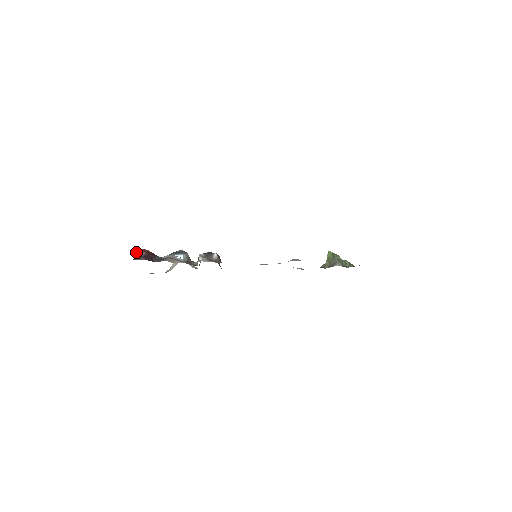
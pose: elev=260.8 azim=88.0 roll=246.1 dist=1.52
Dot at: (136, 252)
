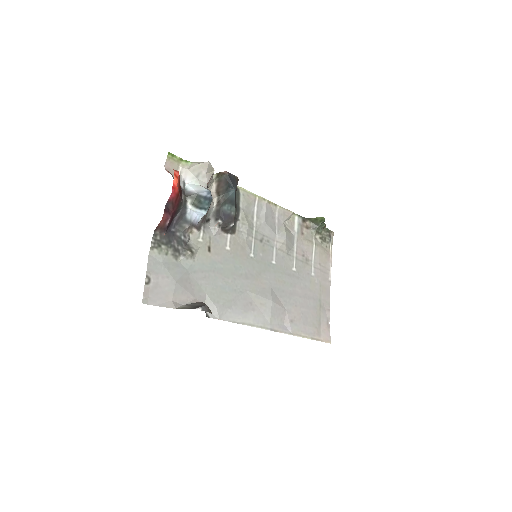
Dot at: (162, 220)
